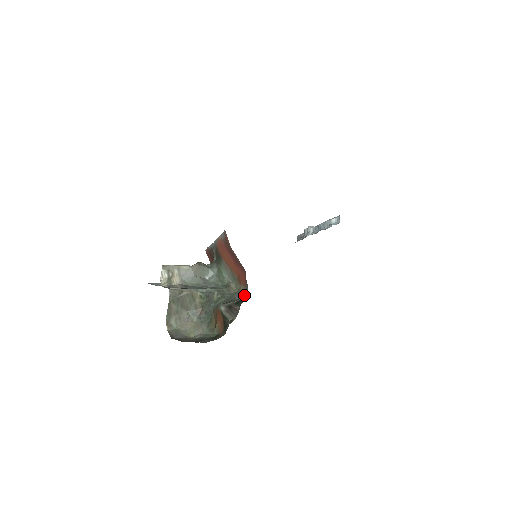
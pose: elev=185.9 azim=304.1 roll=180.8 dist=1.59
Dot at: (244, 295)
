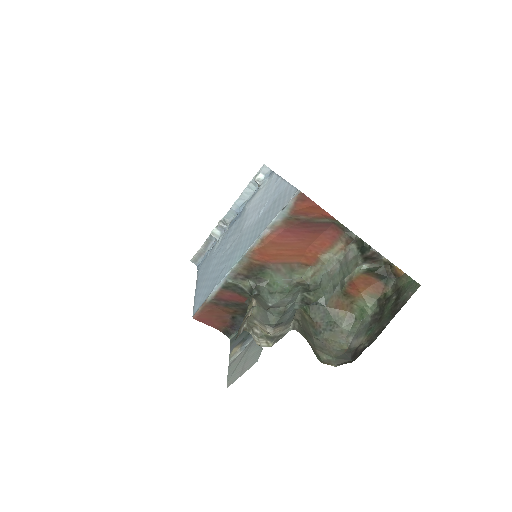
Dot at: (352, 245)
